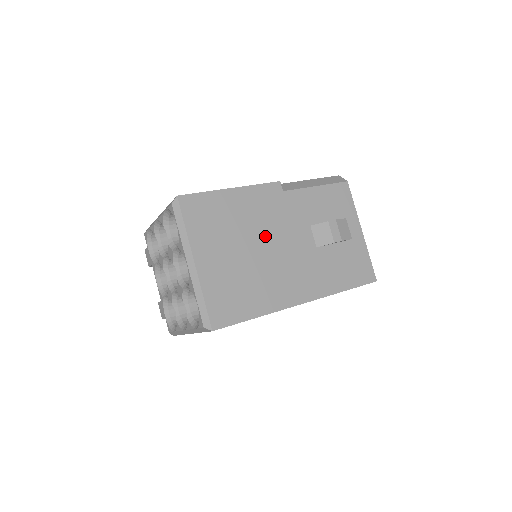
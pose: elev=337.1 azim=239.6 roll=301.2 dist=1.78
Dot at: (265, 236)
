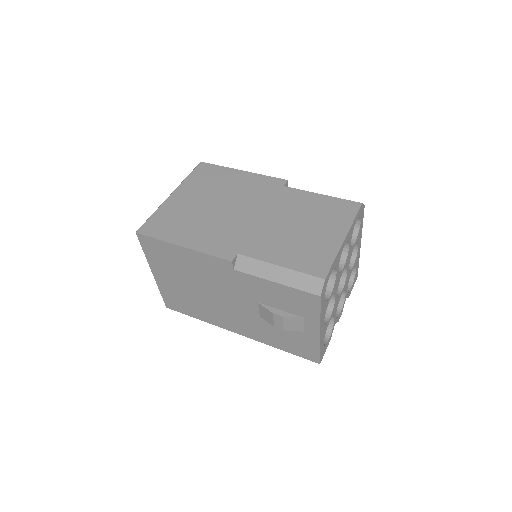
Dot at: (210, 287)
